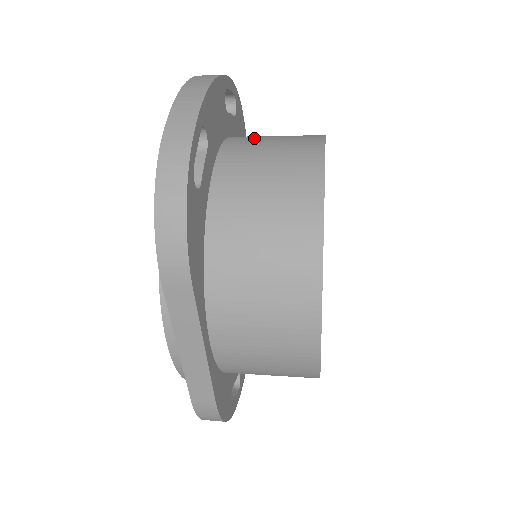
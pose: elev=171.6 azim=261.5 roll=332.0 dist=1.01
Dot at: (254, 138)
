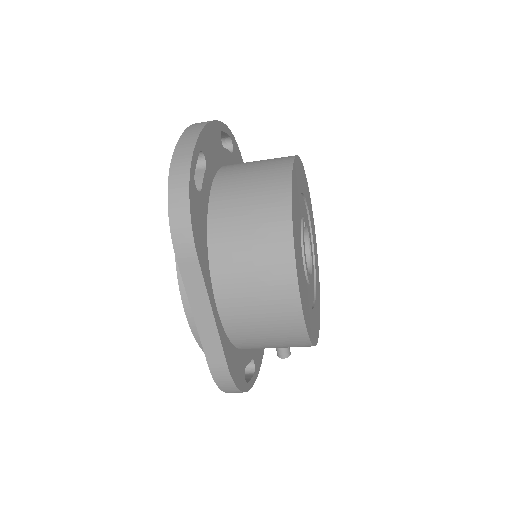
Dot at: (244, 163)
